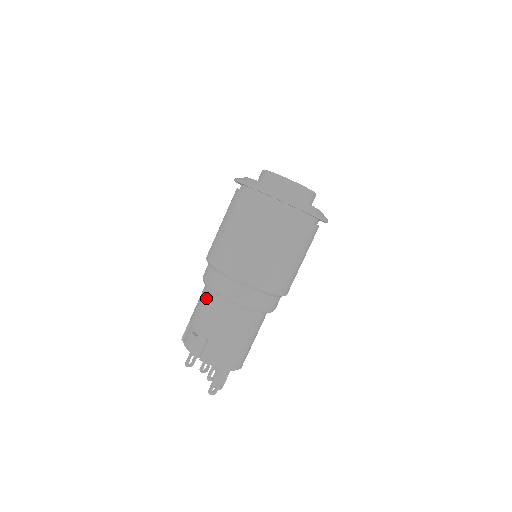
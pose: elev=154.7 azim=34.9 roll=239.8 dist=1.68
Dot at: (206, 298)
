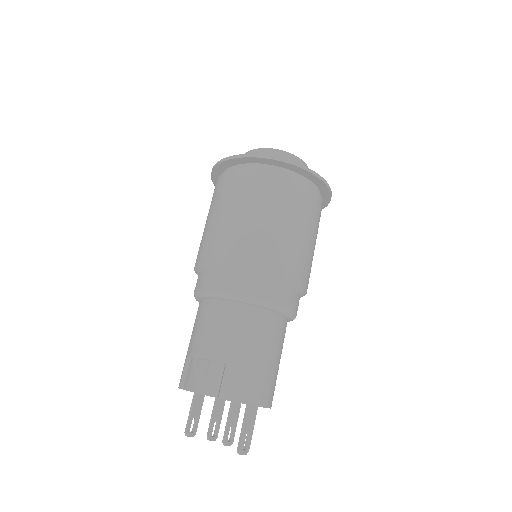
Dot at: (209, 312)
